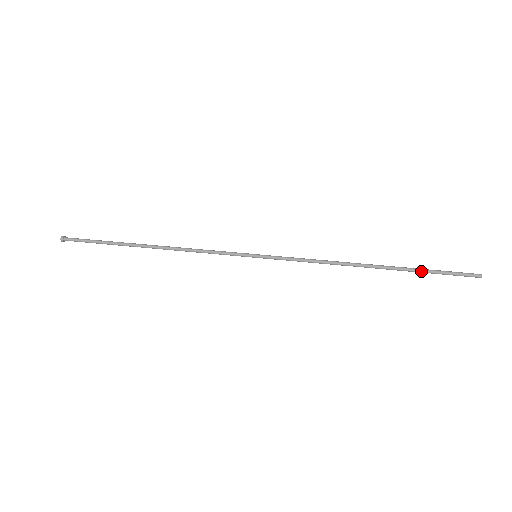
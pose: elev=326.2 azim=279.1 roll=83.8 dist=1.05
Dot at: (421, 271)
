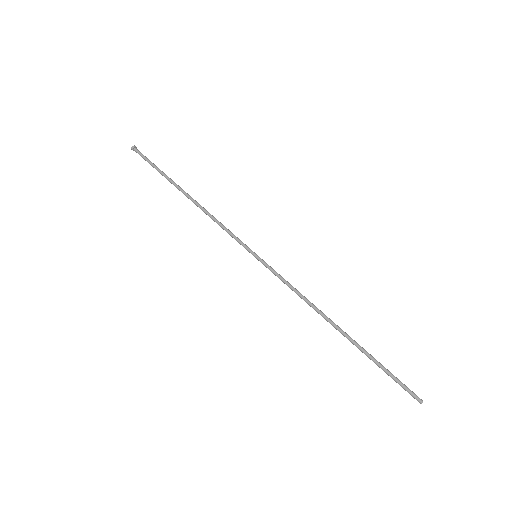
Dot at: (375, 360)
